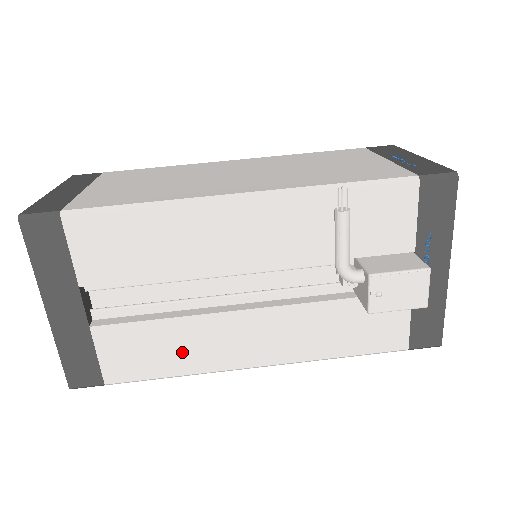
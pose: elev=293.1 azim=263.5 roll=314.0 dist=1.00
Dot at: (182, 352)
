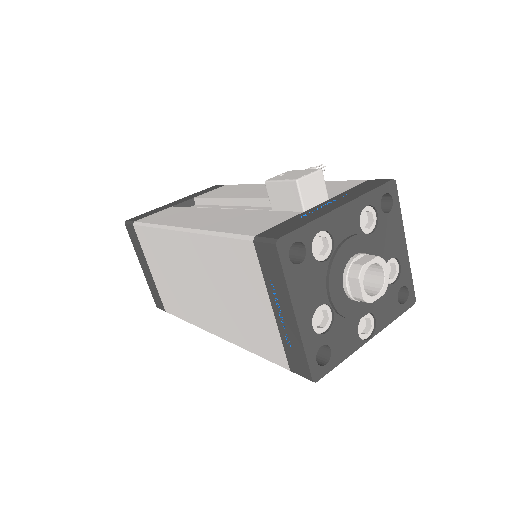
Dot at: (174, 217)
